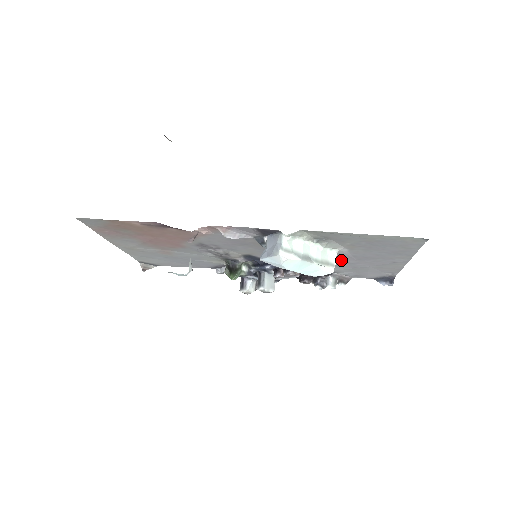
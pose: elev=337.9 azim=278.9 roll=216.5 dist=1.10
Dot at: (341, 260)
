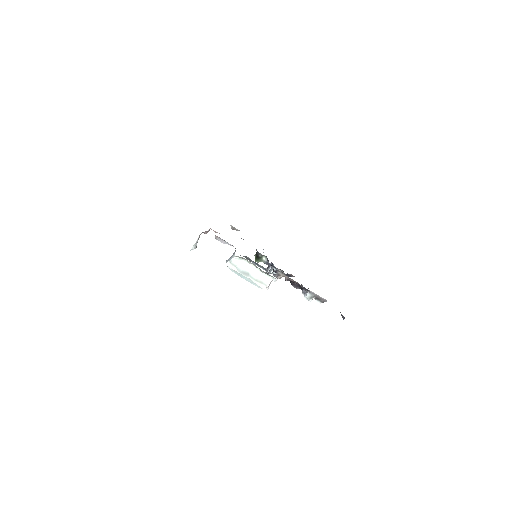
Dot at: occluded
